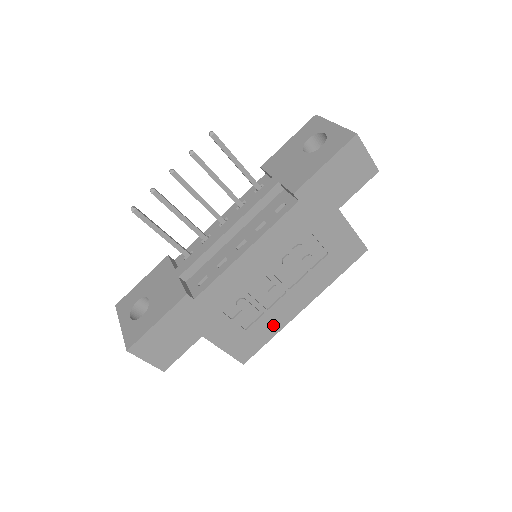
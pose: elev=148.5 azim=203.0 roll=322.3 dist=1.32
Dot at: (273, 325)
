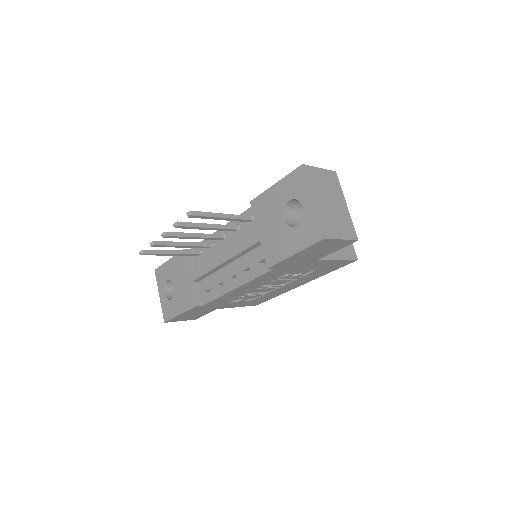
Dot at: (275, 294)
